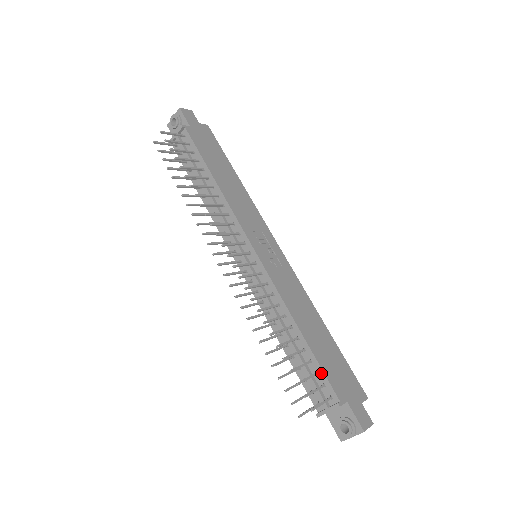
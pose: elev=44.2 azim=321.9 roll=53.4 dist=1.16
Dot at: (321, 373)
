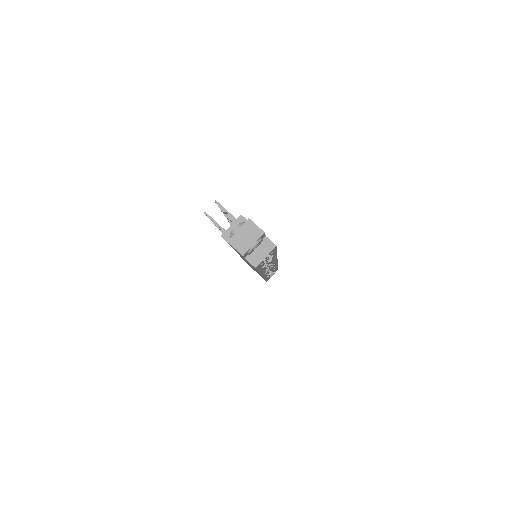
Dot at: occluded
